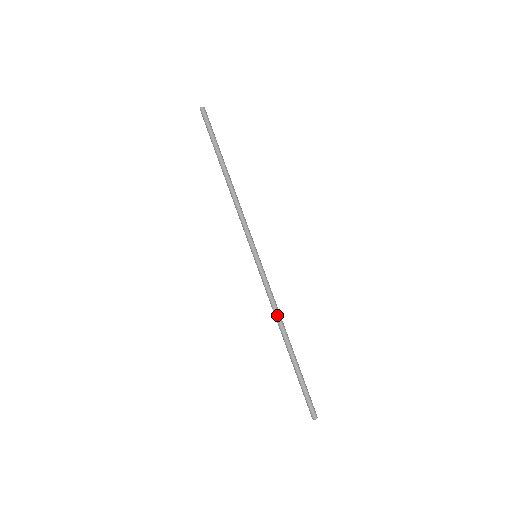
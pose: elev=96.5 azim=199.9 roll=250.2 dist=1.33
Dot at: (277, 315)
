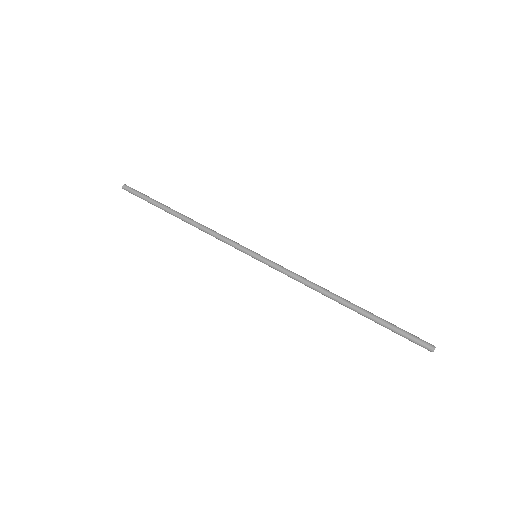
Dot at: (316, 286)
